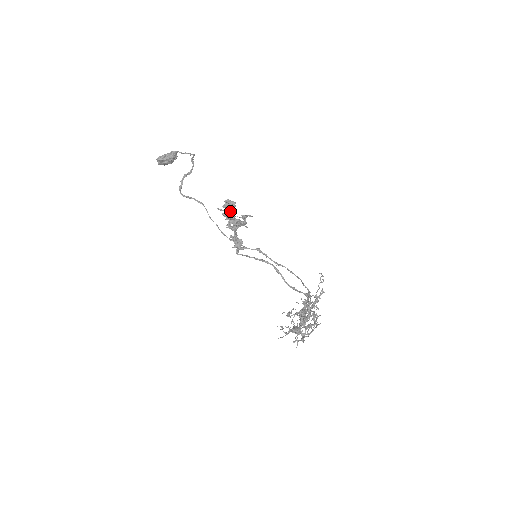
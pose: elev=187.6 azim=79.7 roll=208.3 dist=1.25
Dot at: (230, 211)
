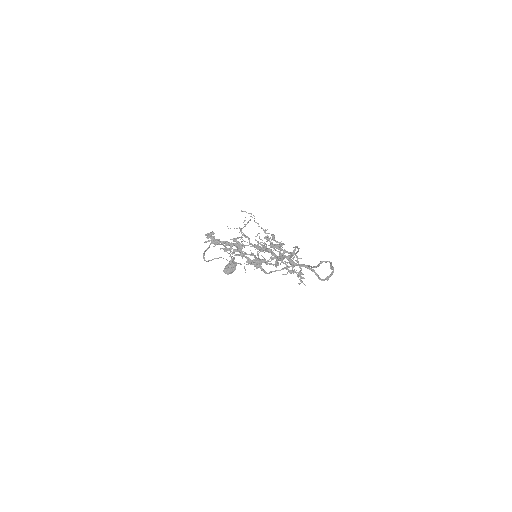
Dot at: (214, 239)
